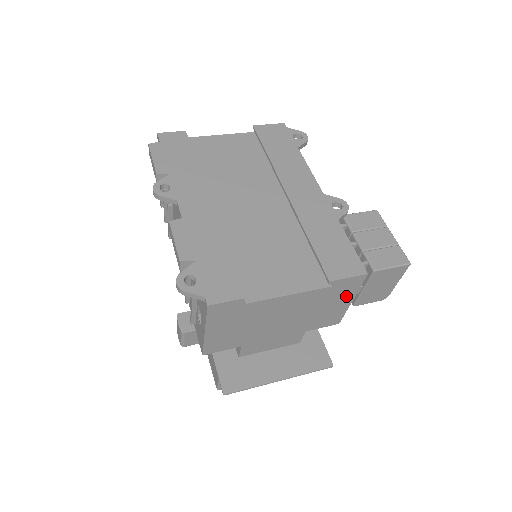
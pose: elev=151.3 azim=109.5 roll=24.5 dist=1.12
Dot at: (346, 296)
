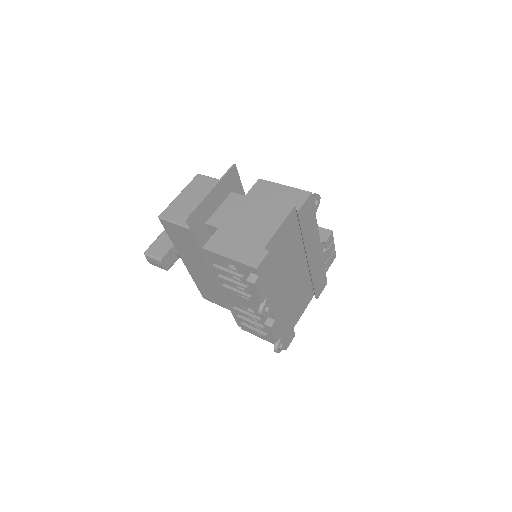
Dot at: occluded
